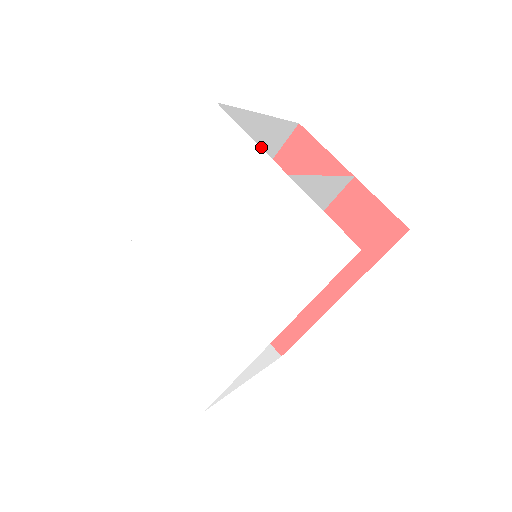
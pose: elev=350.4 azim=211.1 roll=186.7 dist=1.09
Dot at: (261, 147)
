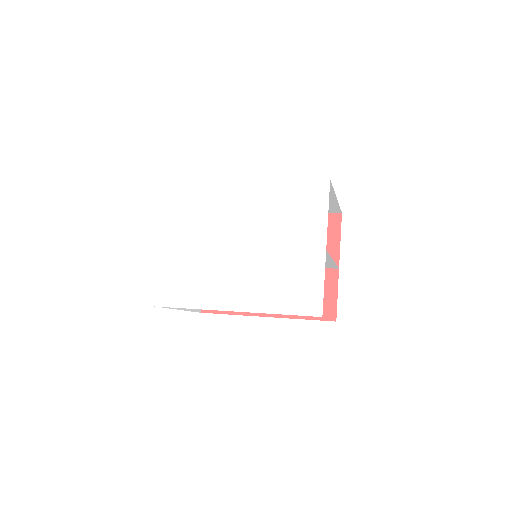
Dot at: occluded
